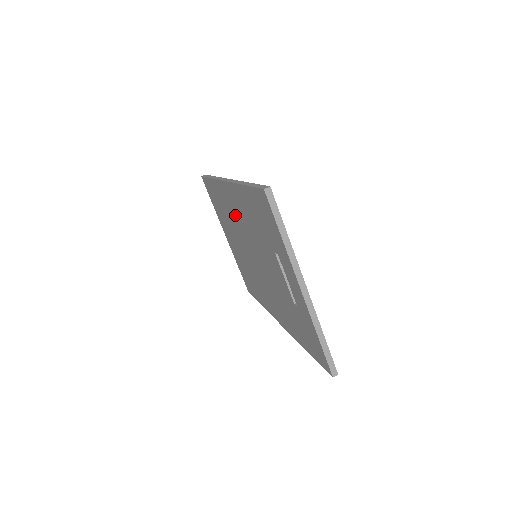
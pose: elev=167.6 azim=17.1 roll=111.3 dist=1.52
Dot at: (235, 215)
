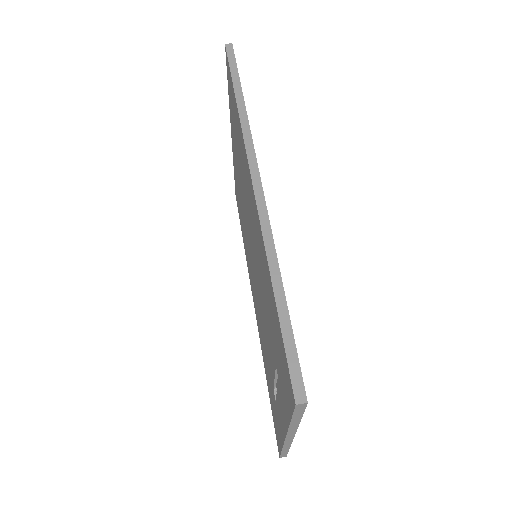
Dot at: (249, 204)
